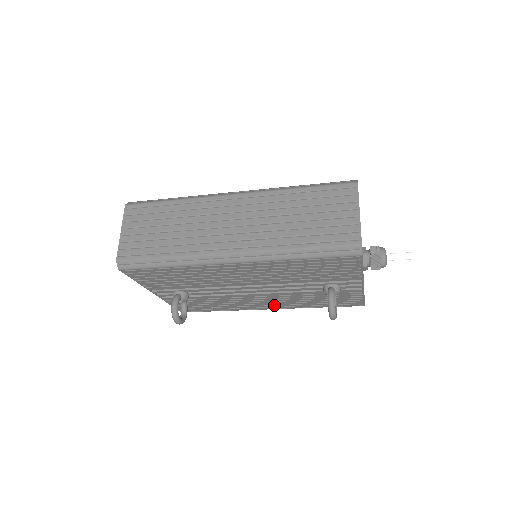
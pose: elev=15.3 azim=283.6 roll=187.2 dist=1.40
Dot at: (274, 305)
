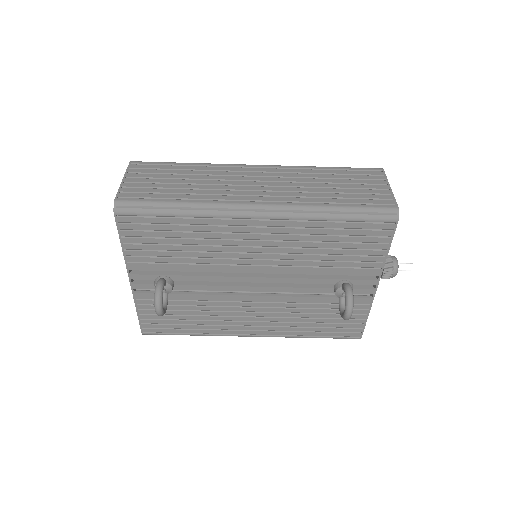
Dot at: (262, 326)
